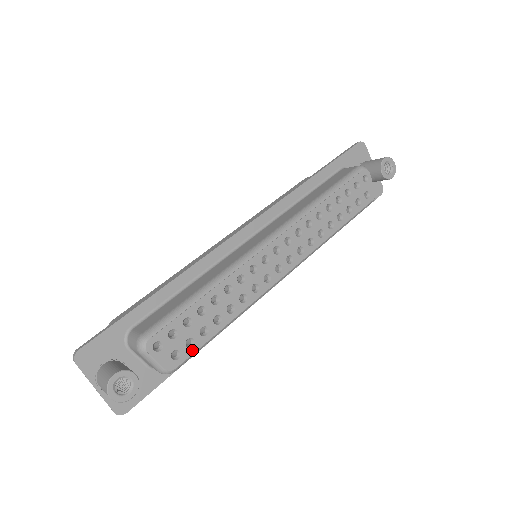
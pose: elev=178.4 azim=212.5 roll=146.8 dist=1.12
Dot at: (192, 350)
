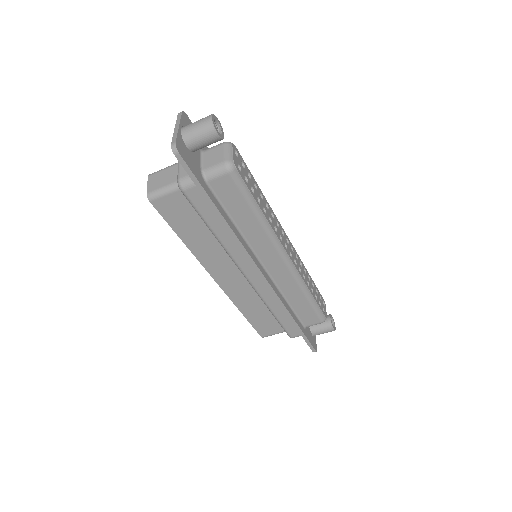
Dot at: (245, 181)
